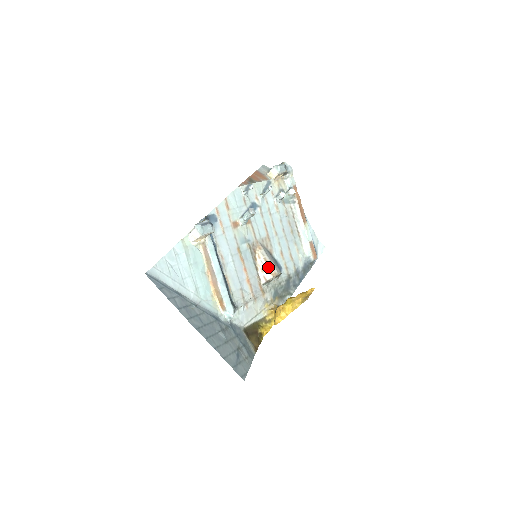
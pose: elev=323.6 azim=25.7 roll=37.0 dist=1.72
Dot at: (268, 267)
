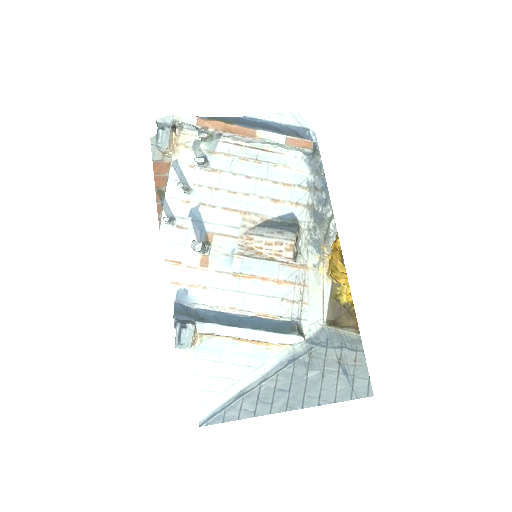
Dot at: (278, 248)
